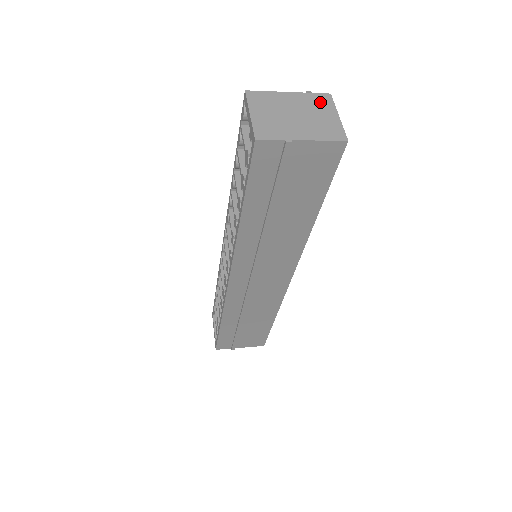
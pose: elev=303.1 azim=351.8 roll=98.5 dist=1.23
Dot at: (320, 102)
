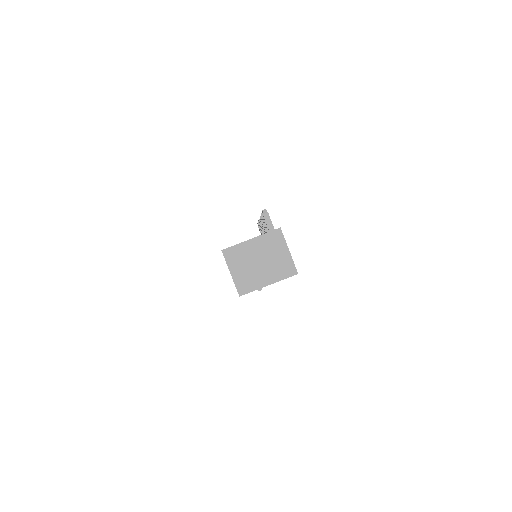
Dot at: (274, 241)
